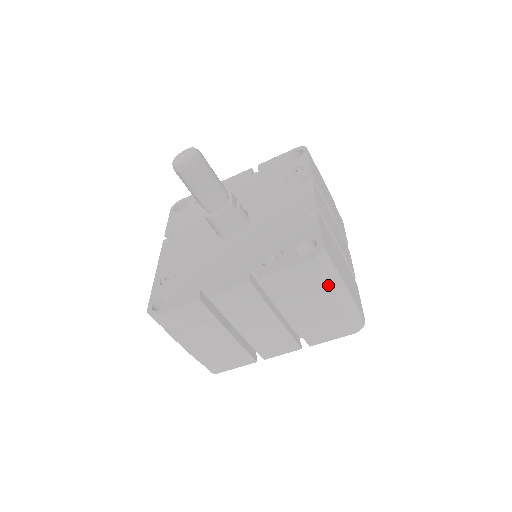
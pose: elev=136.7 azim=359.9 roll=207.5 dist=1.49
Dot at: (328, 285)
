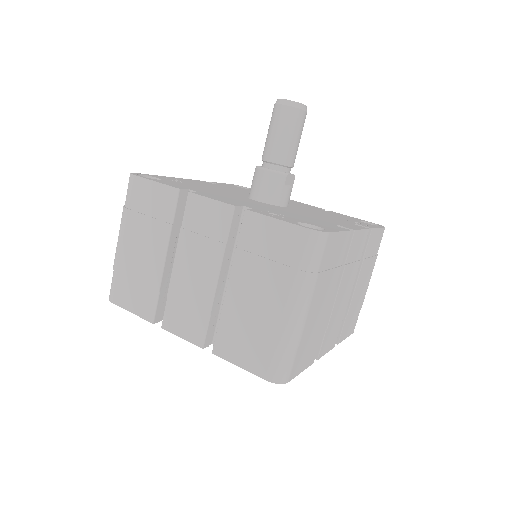
Dot at: (295, 279)
